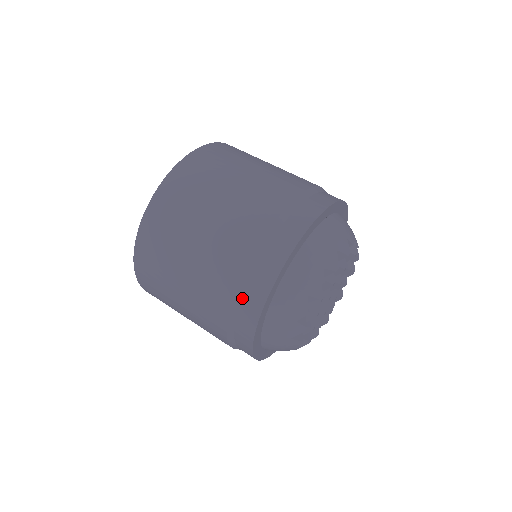
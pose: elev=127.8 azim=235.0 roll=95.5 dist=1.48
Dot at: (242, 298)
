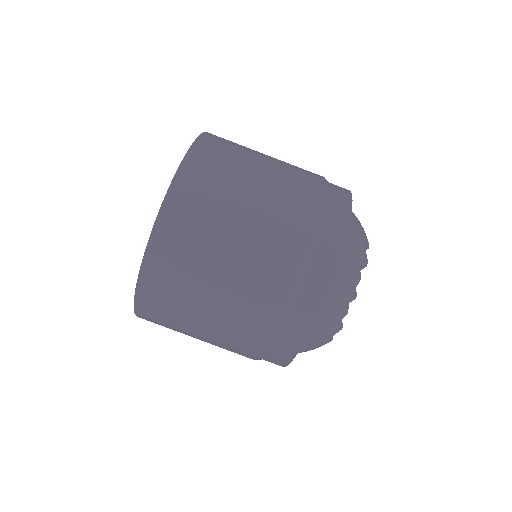
Dot at: occluded
